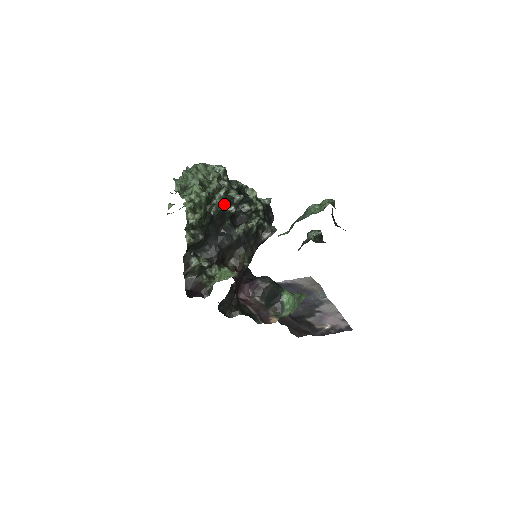
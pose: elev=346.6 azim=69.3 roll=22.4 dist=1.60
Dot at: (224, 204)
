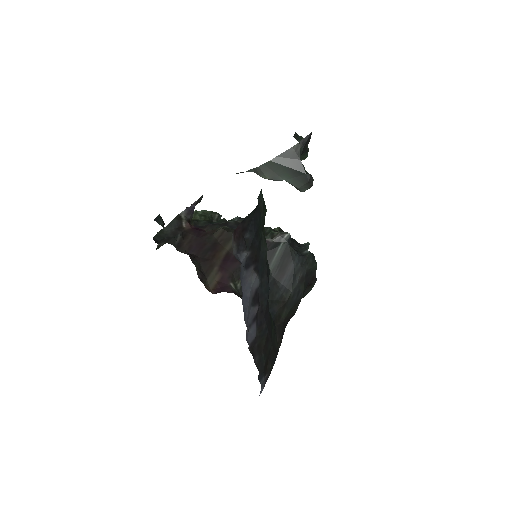
Dot at: occluded
